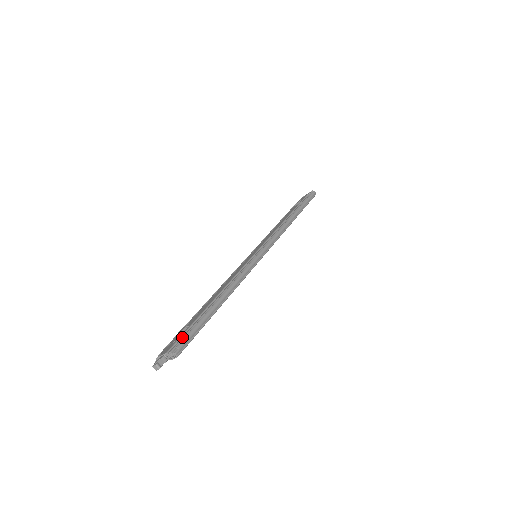
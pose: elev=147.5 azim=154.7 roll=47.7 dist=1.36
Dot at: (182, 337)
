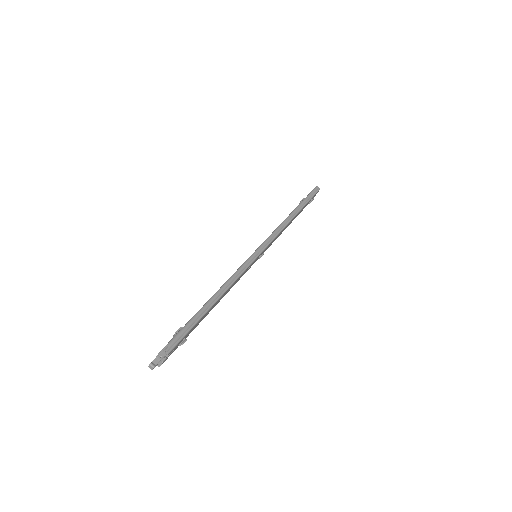
Dot at: (174, 336)
